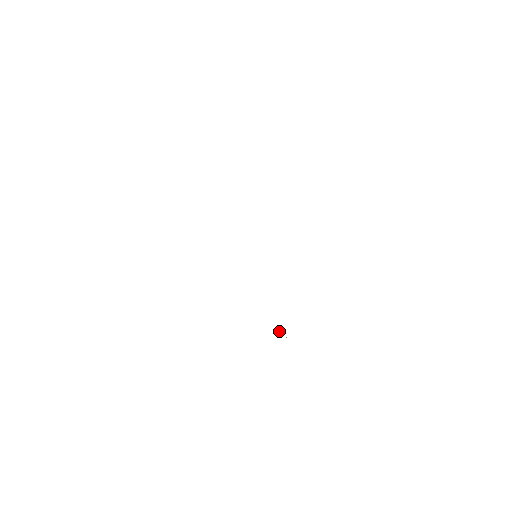
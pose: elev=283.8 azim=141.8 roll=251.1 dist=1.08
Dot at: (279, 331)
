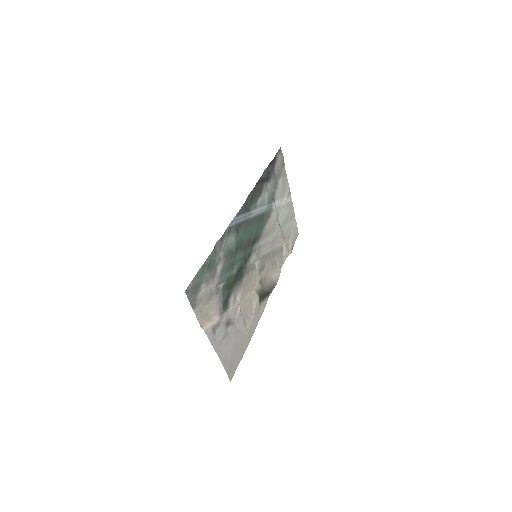
Dot at: (251, 317)
